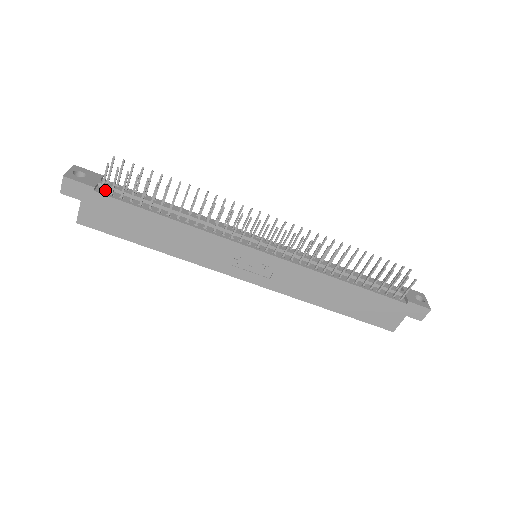
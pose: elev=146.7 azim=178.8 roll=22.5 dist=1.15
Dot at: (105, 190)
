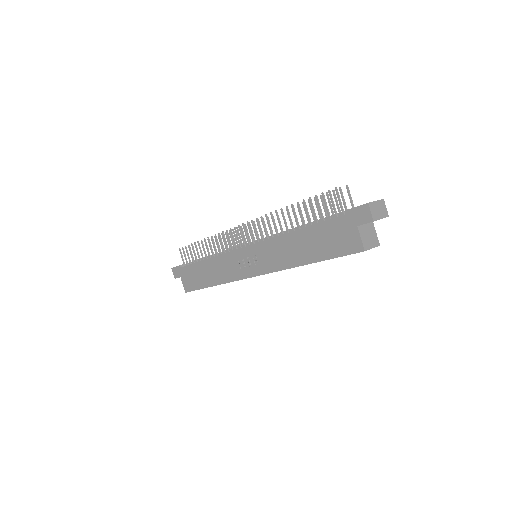
Dot at: occluded
